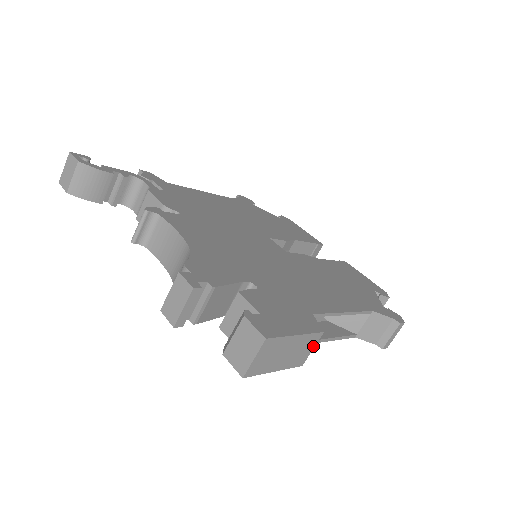
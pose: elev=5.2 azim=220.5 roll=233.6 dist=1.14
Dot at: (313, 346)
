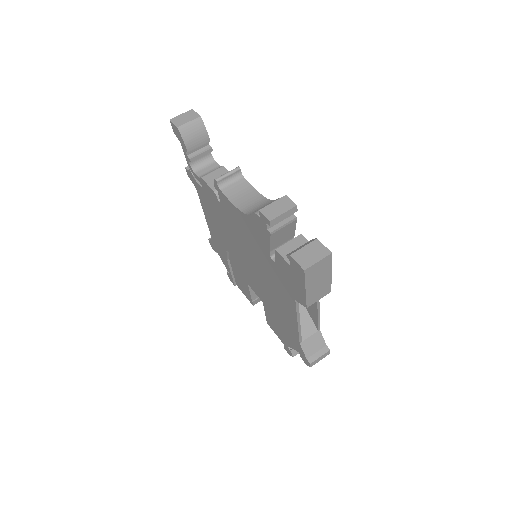
Dot at: (321, 297)
